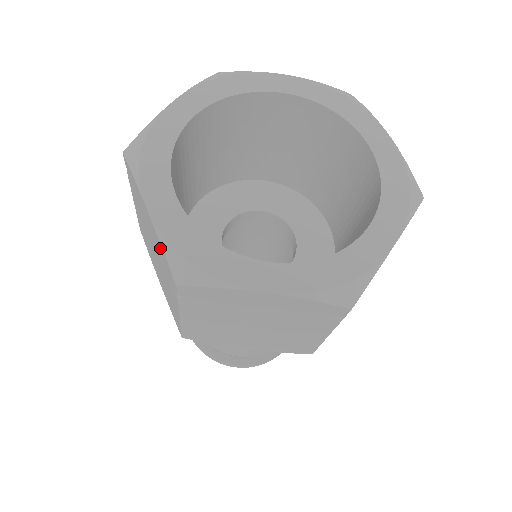
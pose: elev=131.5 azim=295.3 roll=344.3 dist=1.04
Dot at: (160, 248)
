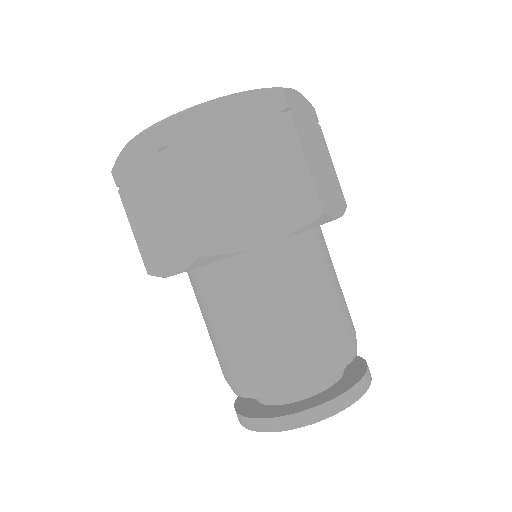
Dot at: (142, 147)
